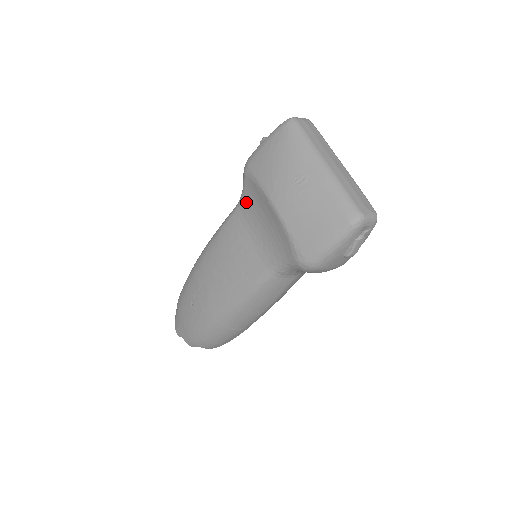
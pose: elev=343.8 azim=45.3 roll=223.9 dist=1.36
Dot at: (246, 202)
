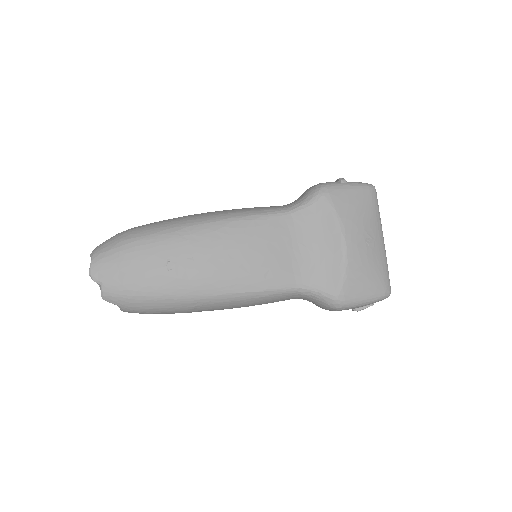
Dot at: (305, 217)
